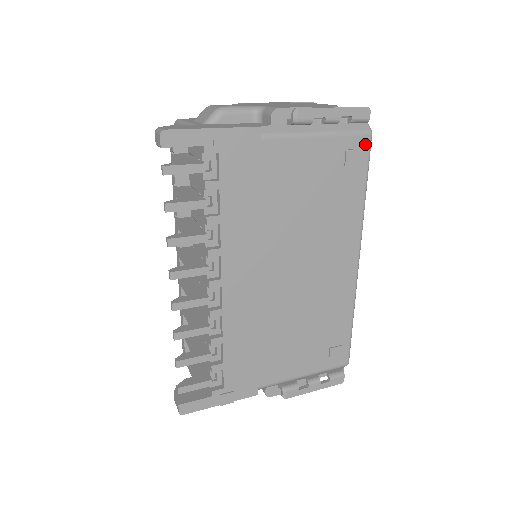
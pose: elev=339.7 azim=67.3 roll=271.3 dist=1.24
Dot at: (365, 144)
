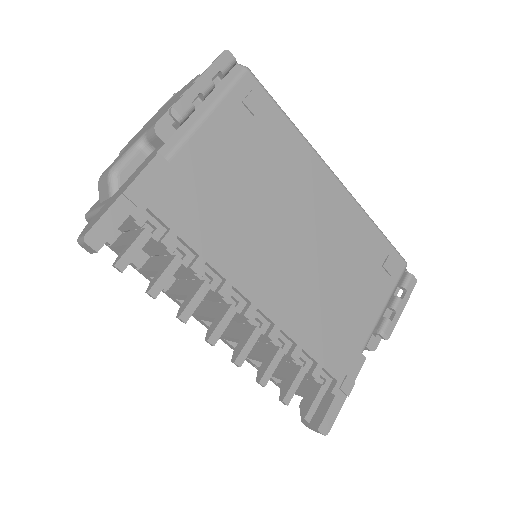
Dot at: (252, 82)
